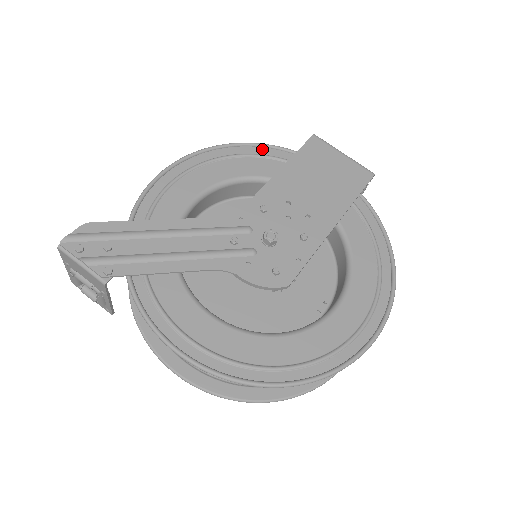
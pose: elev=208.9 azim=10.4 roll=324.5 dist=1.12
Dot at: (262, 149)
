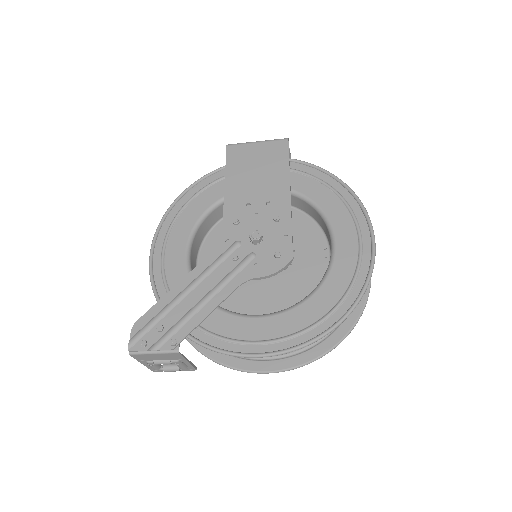
Dot at: (201, 183)
